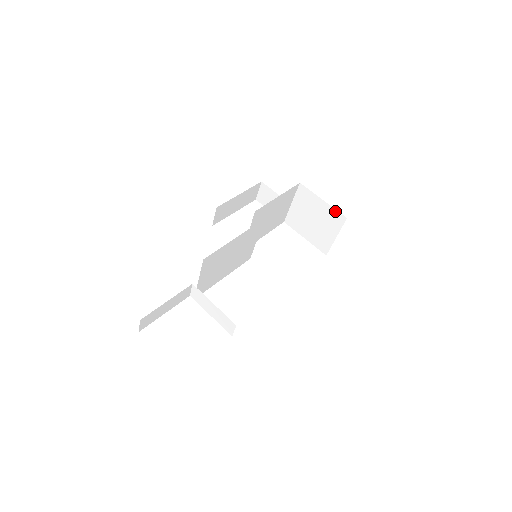
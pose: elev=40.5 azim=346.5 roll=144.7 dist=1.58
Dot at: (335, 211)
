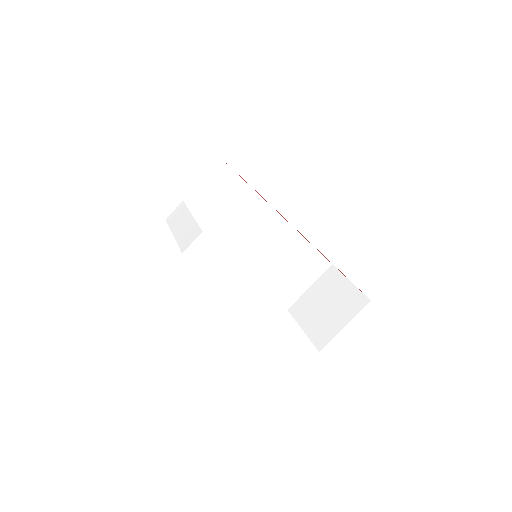
Dot at: (359, 293)
